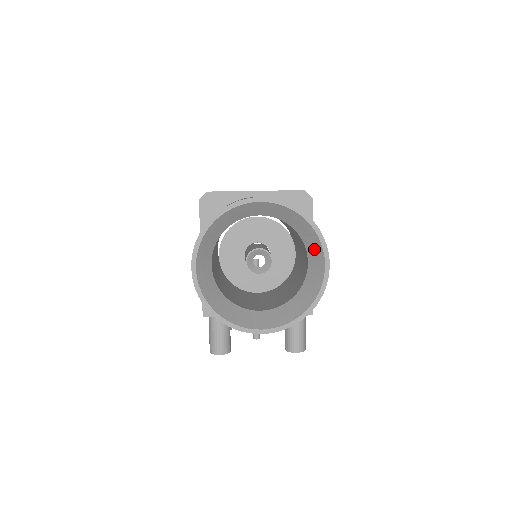
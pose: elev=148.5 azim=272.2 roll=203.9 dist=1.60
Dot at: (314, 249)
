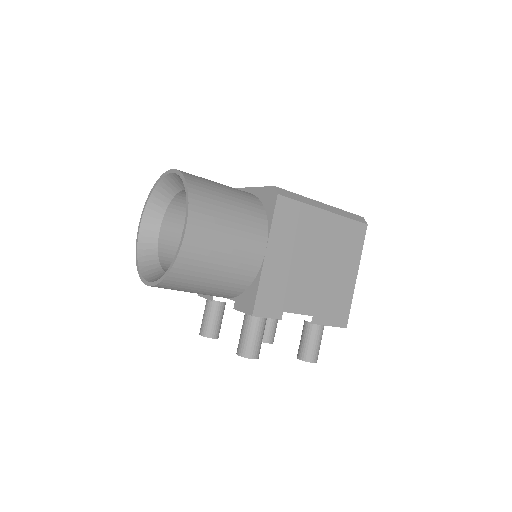
Dot at: occluded
